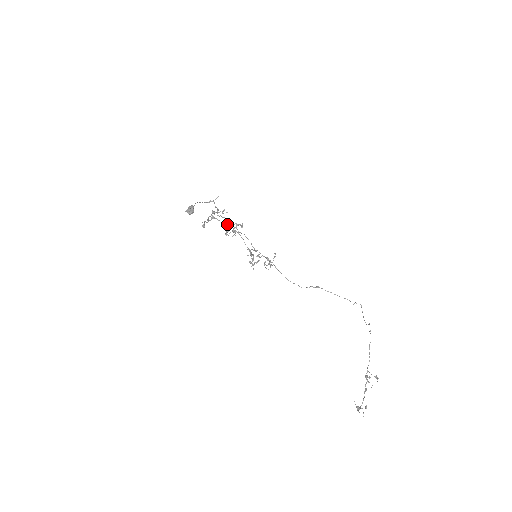
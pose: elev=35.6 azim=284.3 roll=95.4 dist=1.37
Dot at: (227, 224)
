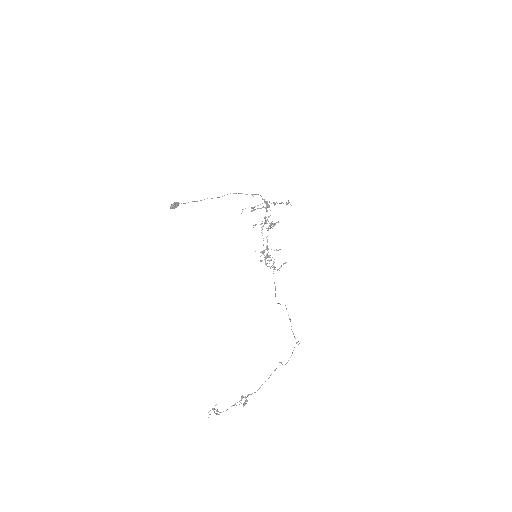
Dot at: (264, 218)
